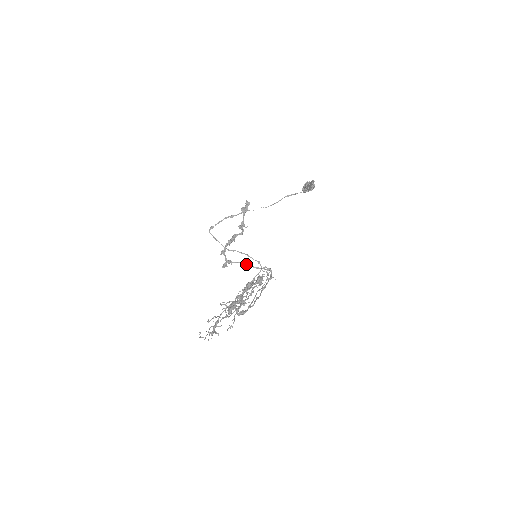
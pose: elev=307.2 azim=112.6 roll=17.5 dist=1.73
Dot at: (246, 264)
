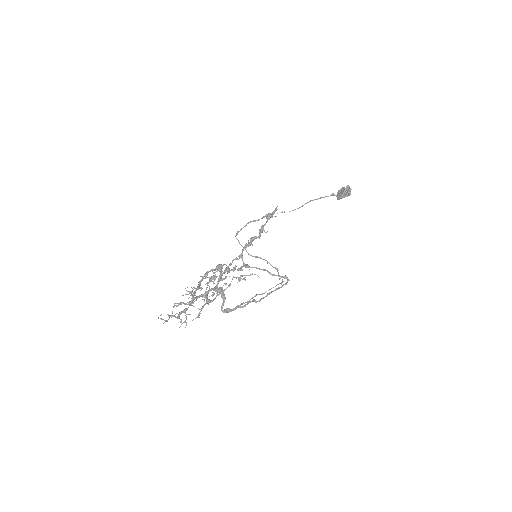
Dot at: occluded
